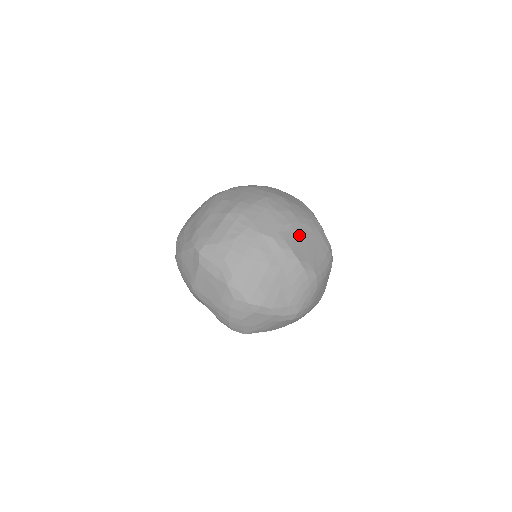
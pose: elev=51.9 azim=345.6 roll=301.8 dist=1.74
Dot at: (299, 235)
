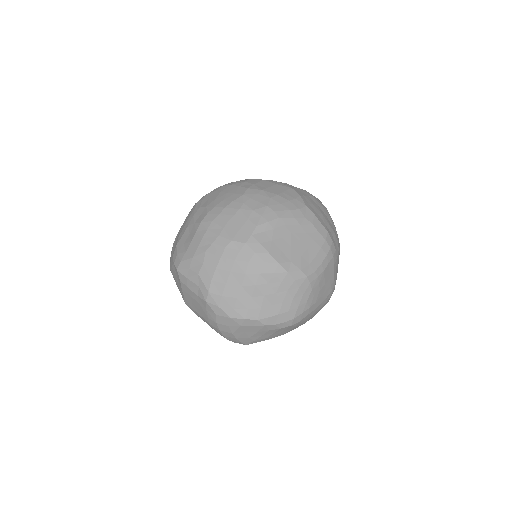
Dot at: (280, 233)
